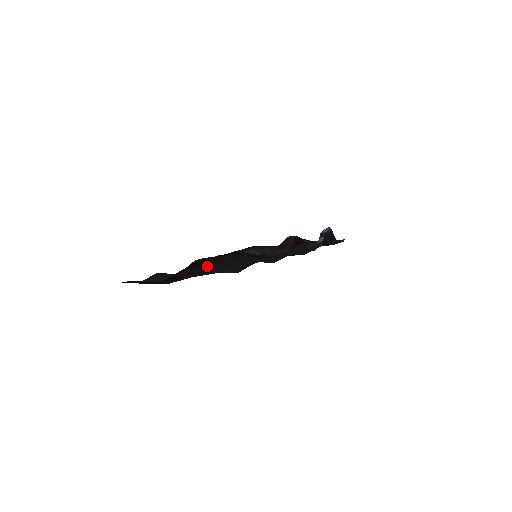
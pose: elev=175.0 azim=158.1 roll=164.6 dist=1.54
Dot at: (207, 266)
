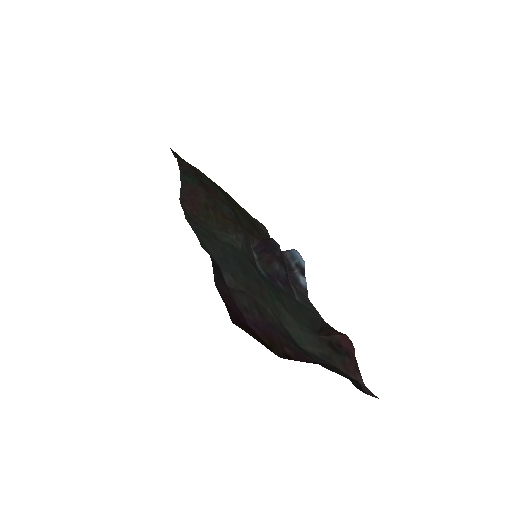
Dot at: occluded
